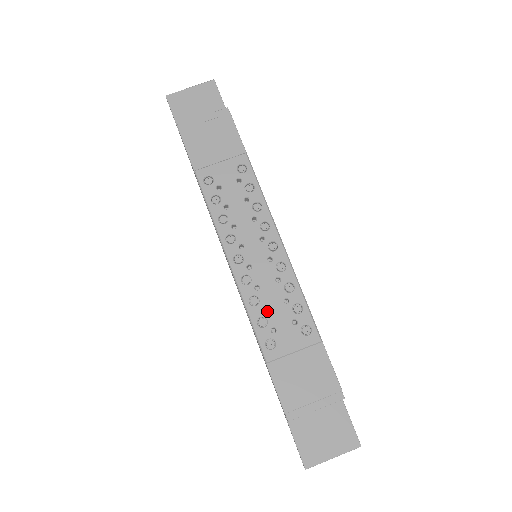
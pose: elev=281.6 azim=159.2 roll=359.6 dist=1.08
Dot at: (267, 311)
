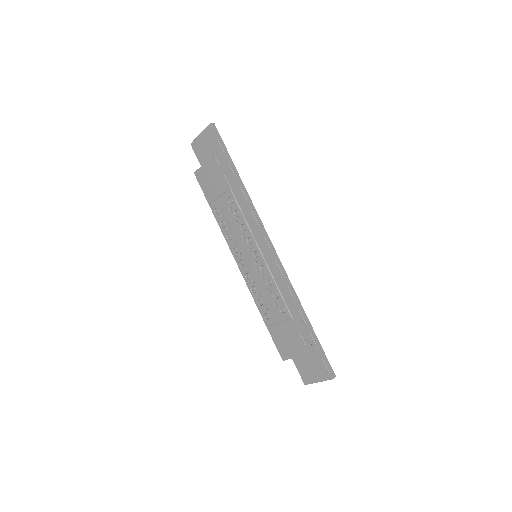
Dot at: (261, 296)
